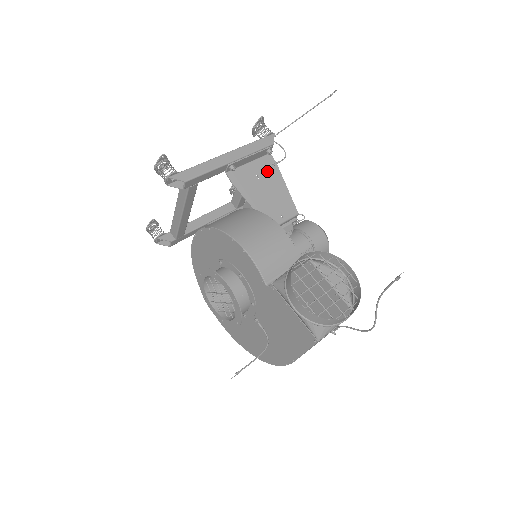
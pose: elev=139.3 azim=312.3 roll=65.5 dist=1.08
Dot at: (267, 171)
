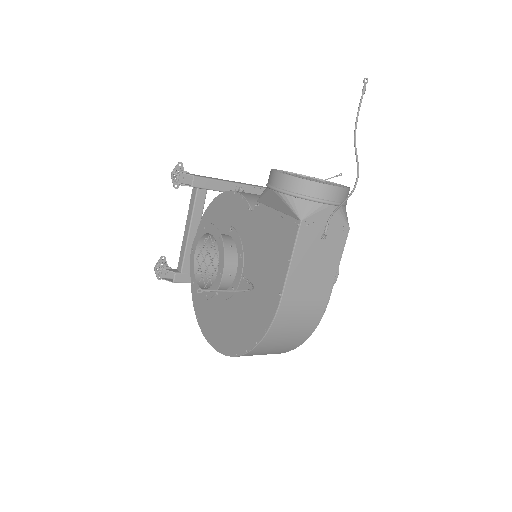
Dot at: occluded
